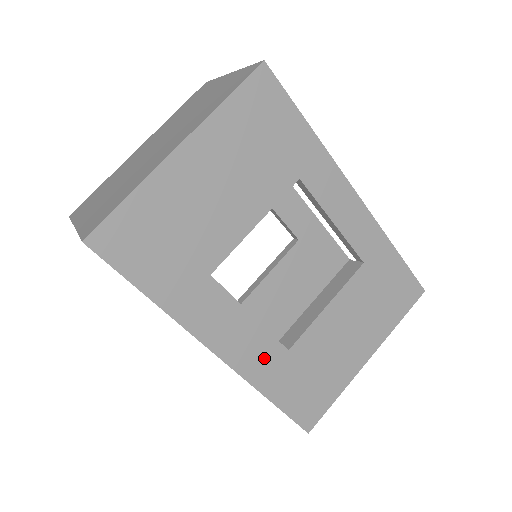
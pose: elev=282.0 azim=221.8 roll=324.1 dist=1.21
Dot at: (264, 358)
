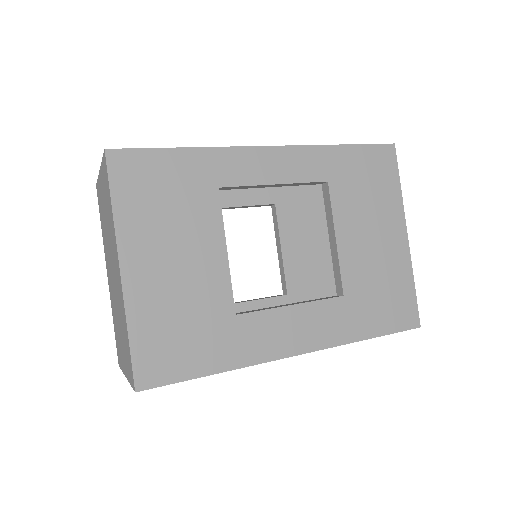
Dot at: (333, 319)
